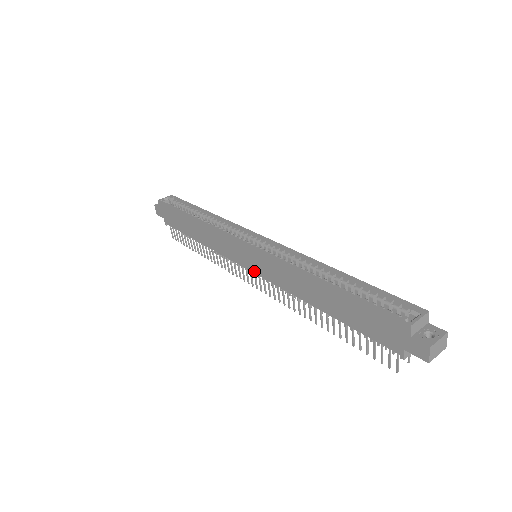
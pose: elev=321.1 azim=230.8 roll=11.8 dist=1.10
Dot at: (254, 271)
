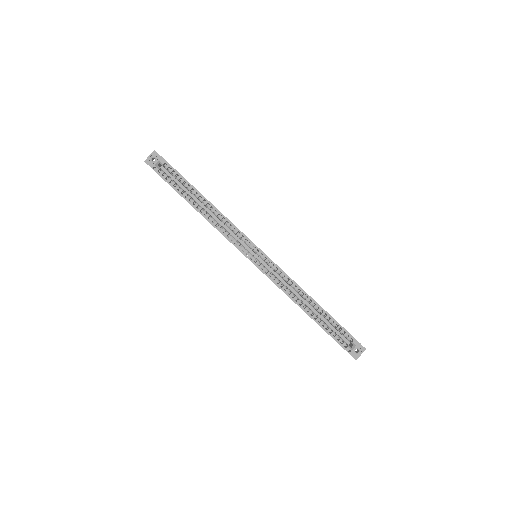
Dot at: occluded
